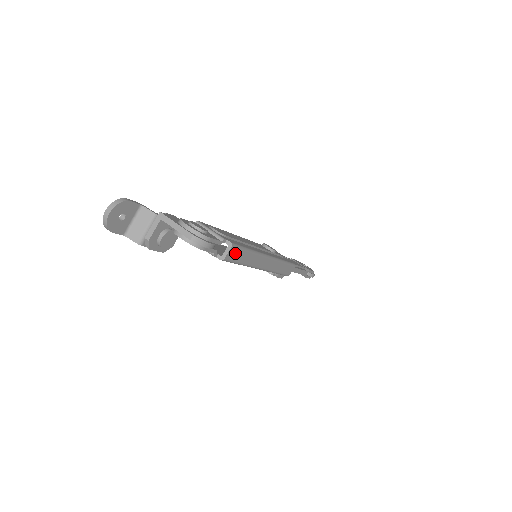
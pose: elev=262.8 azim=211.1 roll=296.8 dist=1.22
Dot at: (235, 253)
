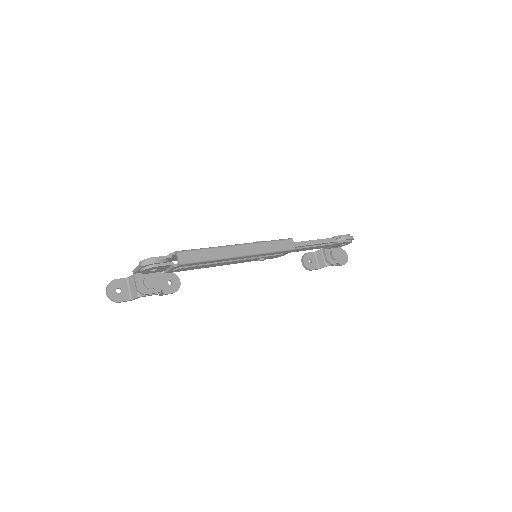
Dot at: (188, 255)
